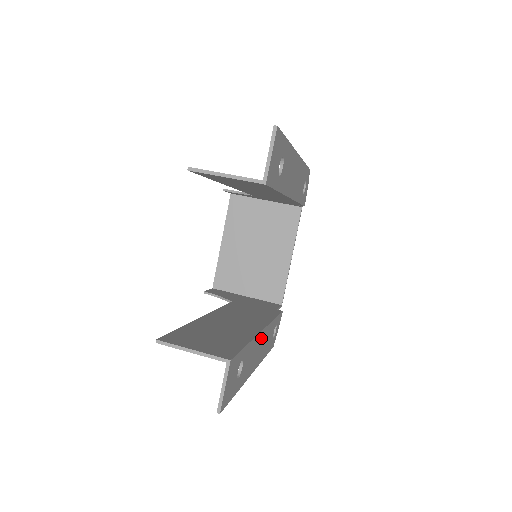
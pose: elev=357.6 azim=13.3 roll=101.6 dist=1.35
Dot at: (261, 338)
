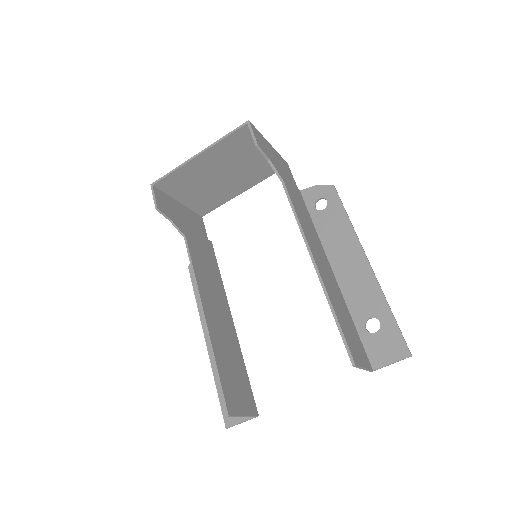
Dot at: occluded
